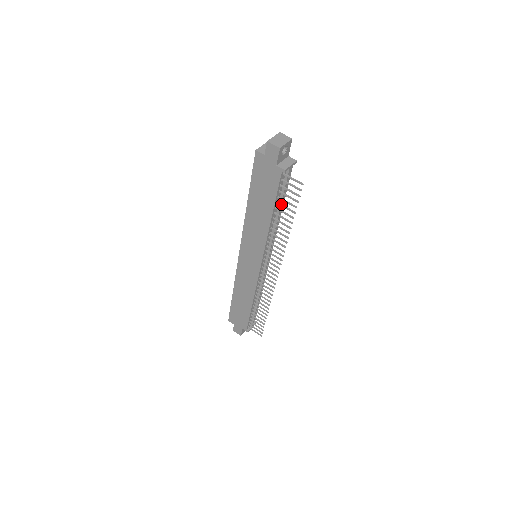
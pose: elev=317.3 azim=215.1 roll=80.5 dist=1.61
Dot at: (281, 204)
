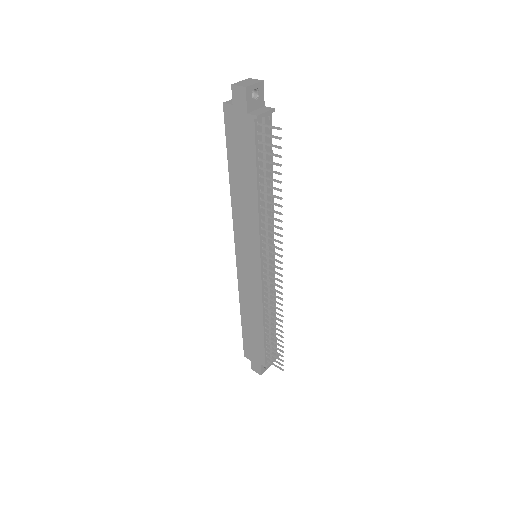
Dot at: (264, 168)
